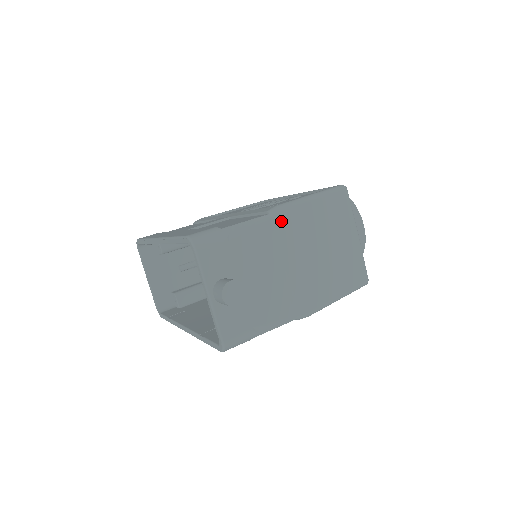
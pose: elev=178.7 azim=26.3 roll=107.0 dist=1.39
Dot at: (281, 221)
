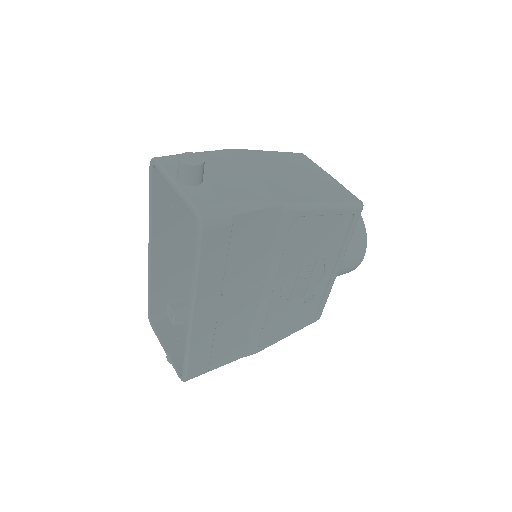
Dot at: (238, 153)
